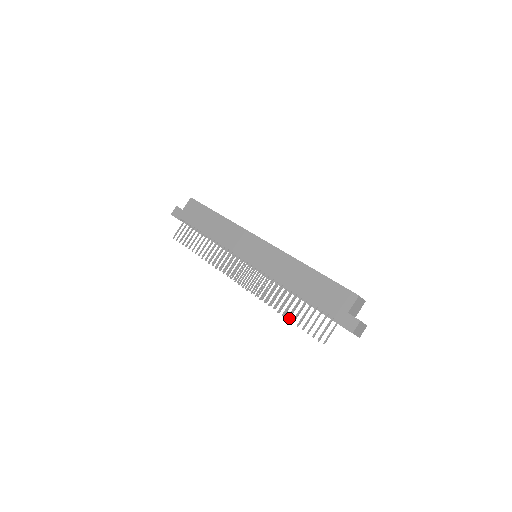
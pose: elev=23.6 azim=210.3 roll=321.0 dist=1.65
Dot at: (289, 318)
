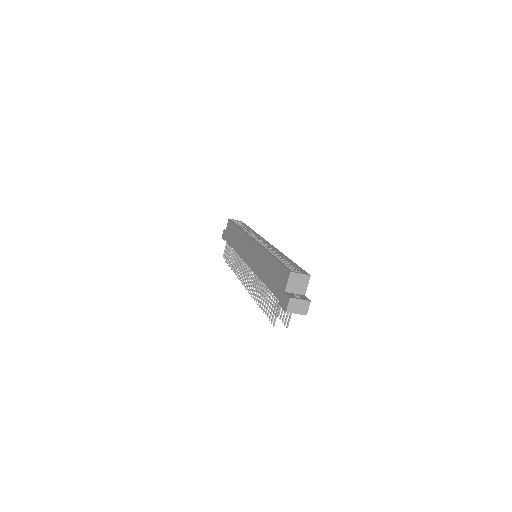
Dot at: occluded
